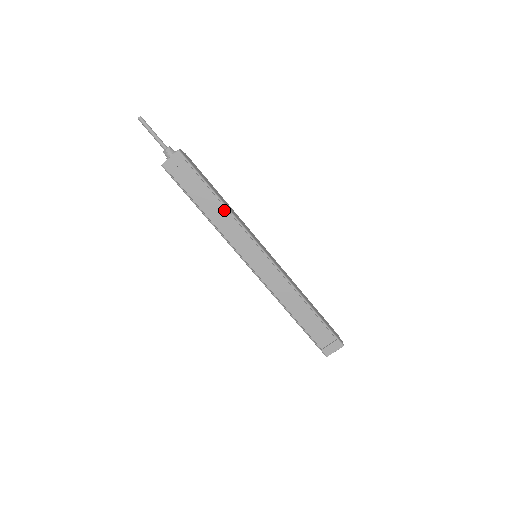
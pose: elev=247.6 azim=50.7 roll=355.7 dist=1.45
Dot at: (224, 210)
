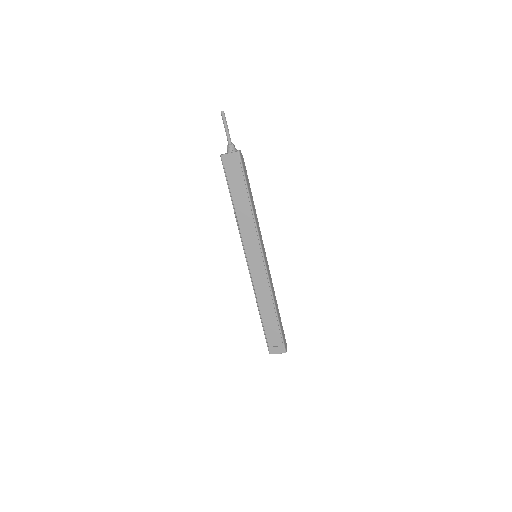
Dot at: (250, 212)
